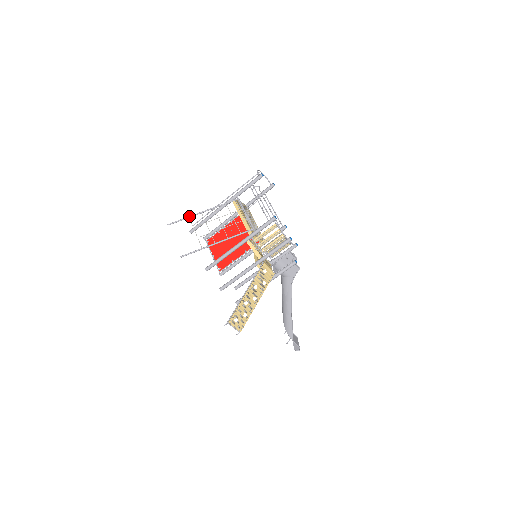
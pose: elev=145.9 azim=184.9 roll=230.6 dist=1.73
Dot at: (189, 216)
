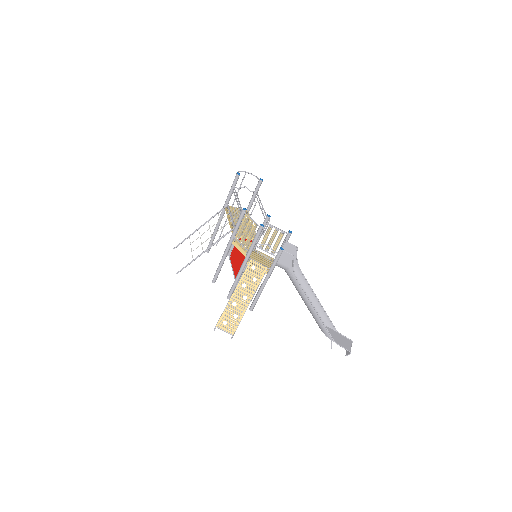
Dot at: (189, 235)
